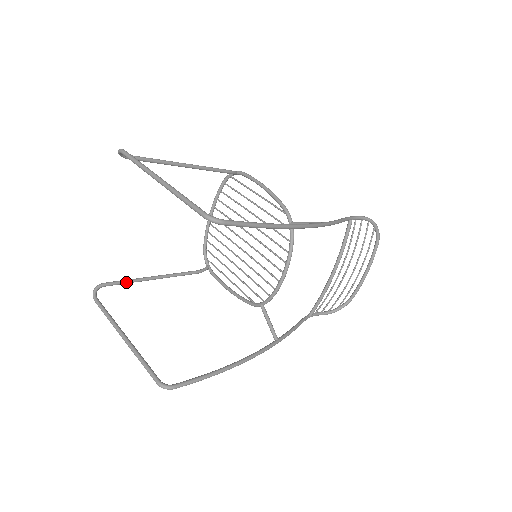
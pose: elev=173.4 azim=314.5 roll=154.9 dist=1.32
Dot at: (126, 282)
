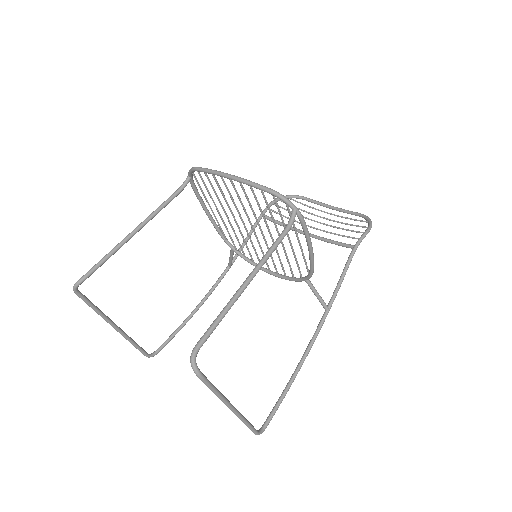
Dot at: occluded
